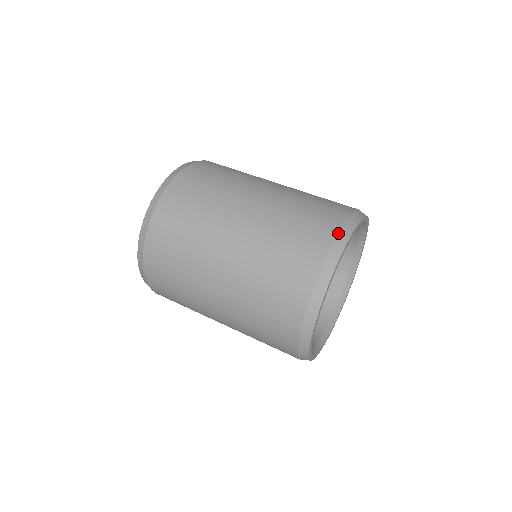
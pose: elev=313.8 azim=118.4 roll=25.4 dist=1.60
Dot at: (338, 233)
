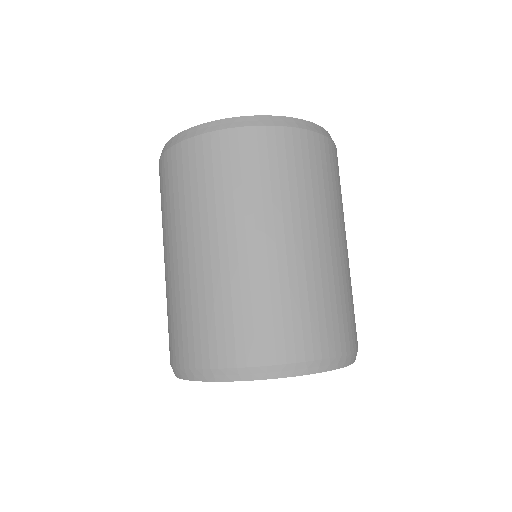
Dot at: (188, 367)
